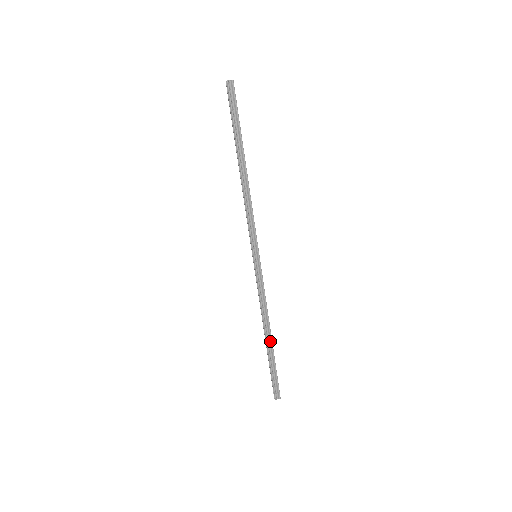
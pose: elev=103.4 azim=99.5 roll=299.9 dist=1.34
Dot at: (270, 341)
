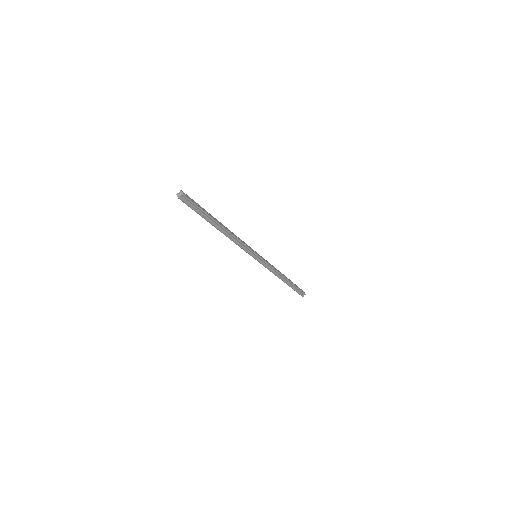
Dot at: (287, 281)
